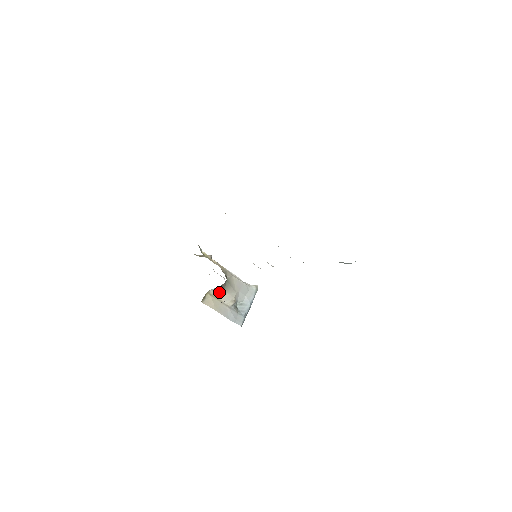
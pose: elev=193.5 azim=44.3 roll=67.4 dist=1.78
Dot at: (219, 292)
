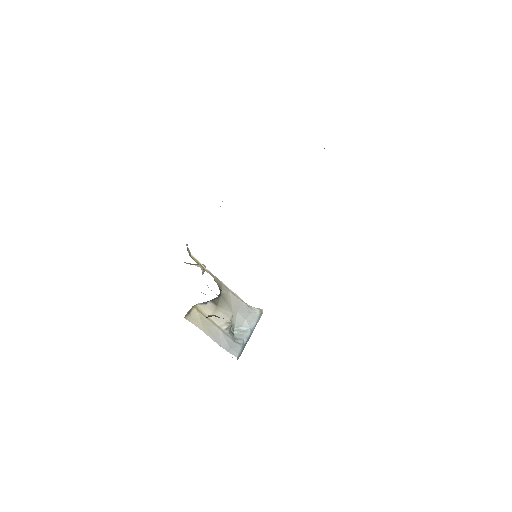
Dot at: (210, 309)
